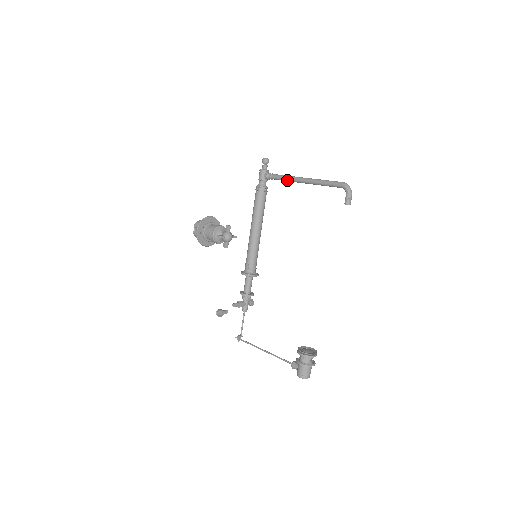
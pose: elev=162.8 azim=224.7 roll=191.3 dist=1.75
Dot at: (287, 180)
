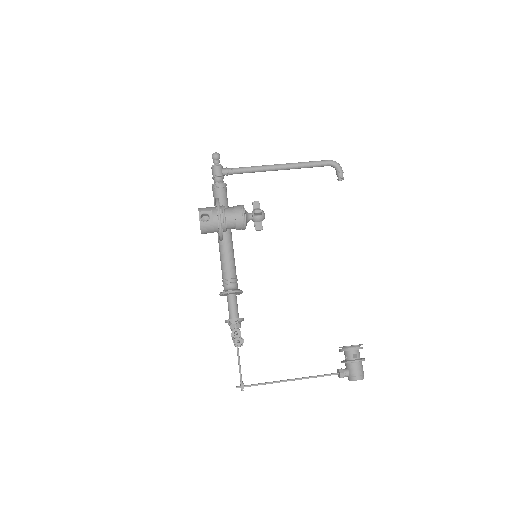
Dot at: (258, 170)
